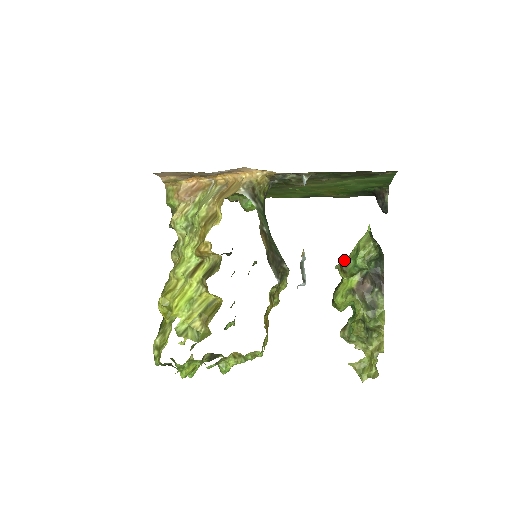
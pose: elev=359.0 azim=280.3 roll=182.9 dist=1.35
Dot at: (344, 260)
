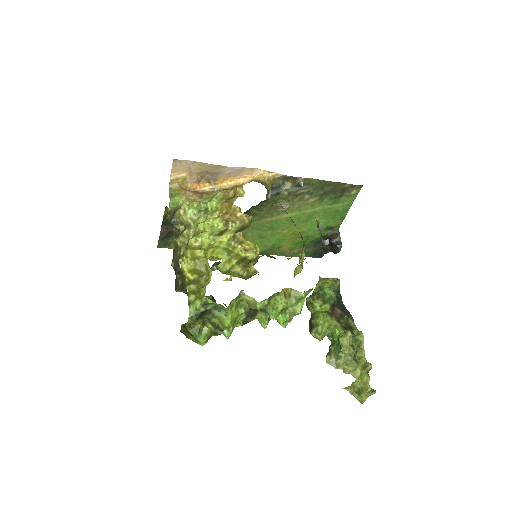
Dot at: (312, 294)
